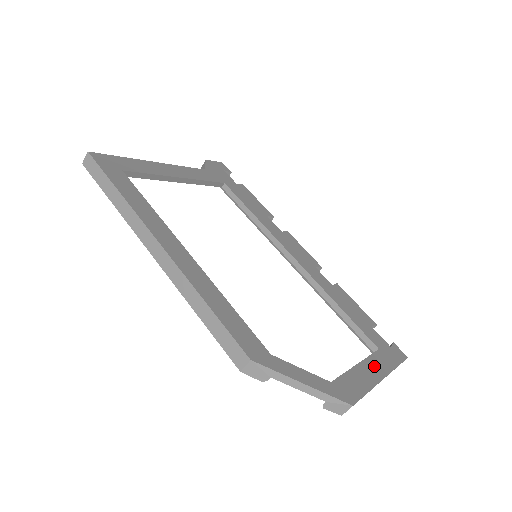
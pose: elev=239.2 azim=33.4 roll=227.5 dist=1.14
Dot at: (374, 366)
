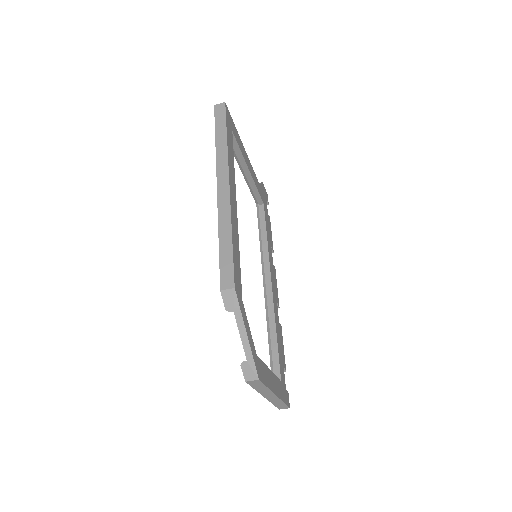
Dot at: (276, 383)
